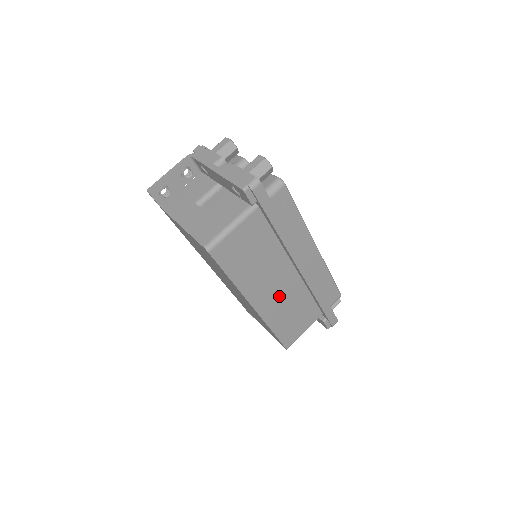
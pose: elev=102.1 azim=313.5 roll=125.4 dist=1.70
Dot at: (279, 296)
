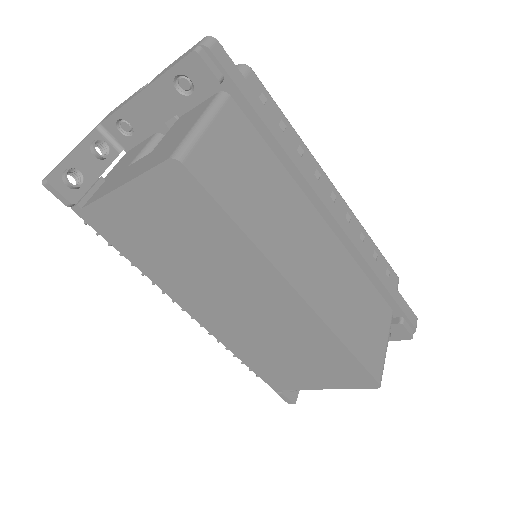
Dot at: (325, 272)
